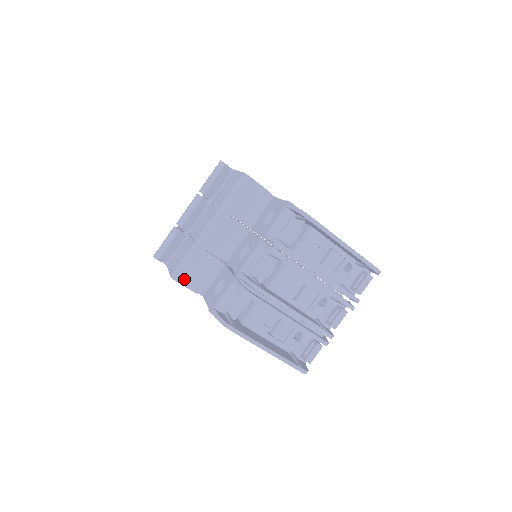
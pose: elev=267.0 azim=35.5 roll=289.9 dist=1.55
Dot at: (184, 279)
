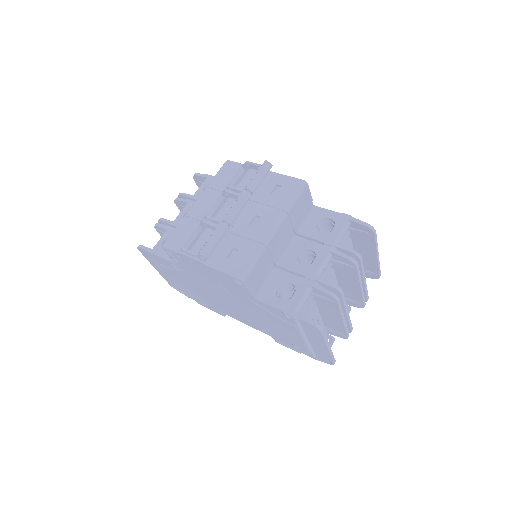
Dot at: (249, 282)
